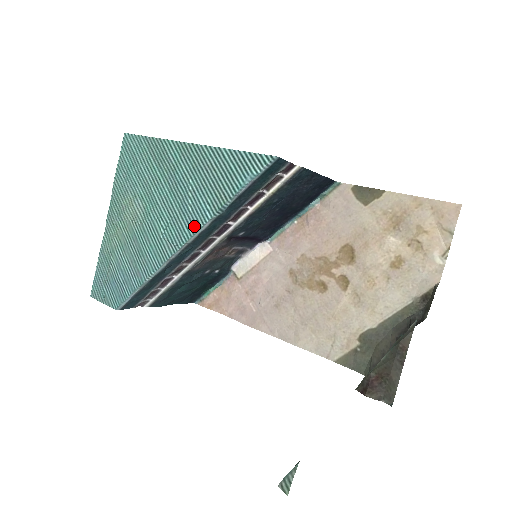
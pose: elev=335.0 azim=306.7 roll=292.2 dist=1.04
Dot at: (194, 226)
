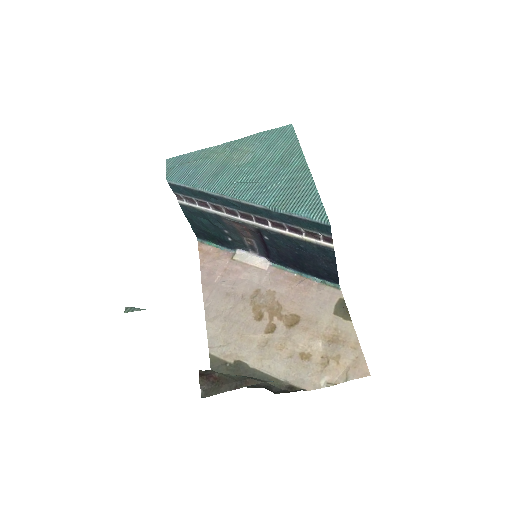
Dot at: (254, 198)
